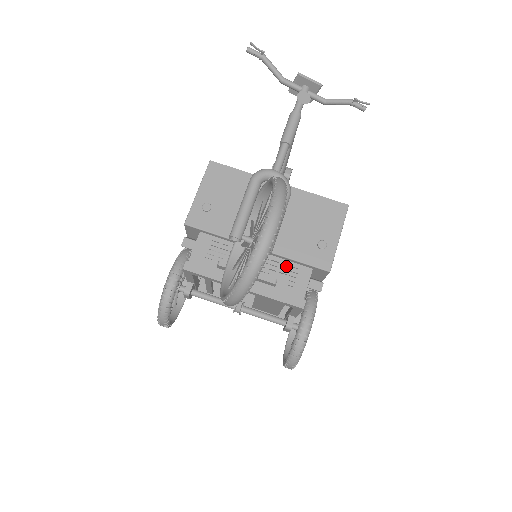
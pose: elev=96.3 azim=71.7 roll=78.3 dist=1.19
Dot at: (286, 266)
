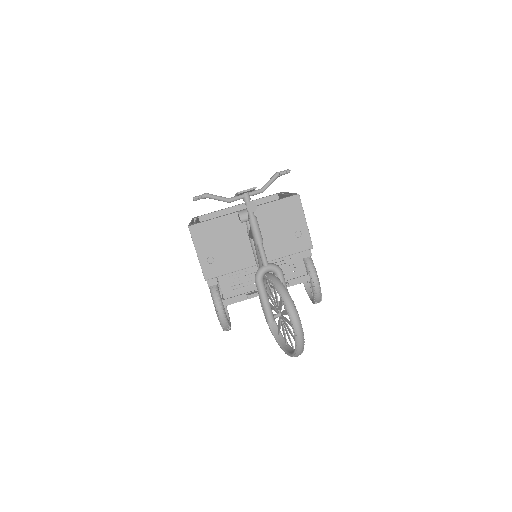
Dot at: (284, 261)
